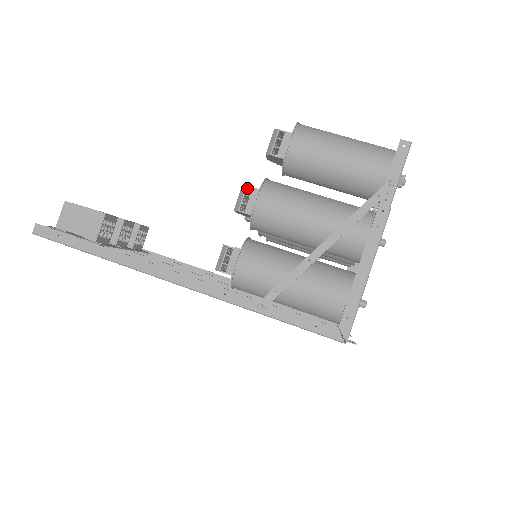
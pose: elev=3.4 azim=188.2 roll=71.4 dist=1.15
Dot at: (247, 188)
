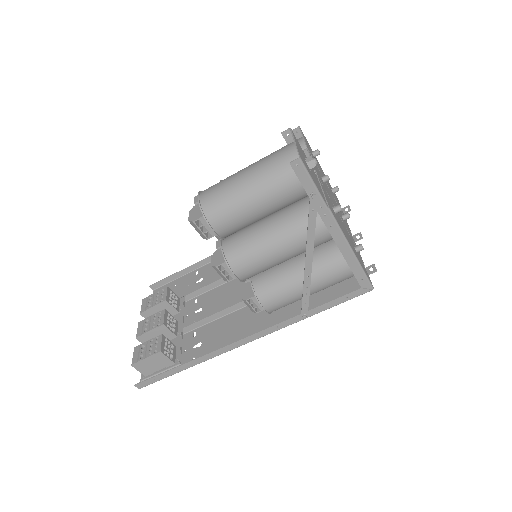
Dot at: (217, 265)
